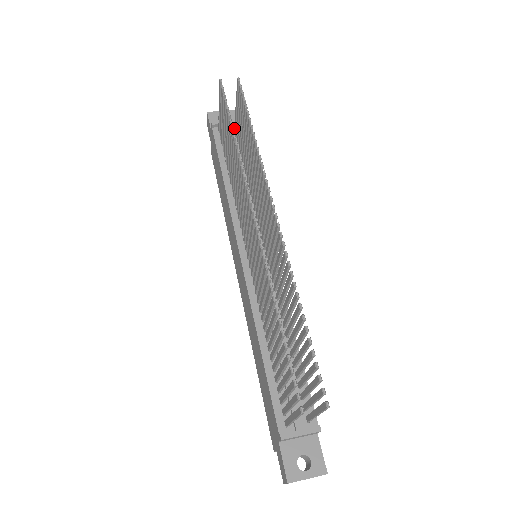
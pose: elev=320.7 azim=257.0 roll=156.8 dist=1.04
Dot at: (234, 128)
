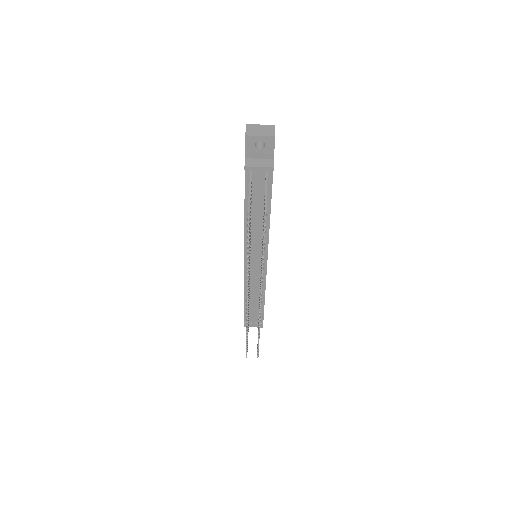
Dot at: (265, 173)
